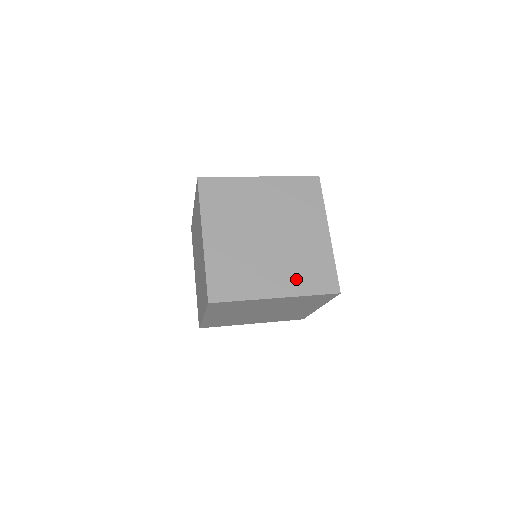
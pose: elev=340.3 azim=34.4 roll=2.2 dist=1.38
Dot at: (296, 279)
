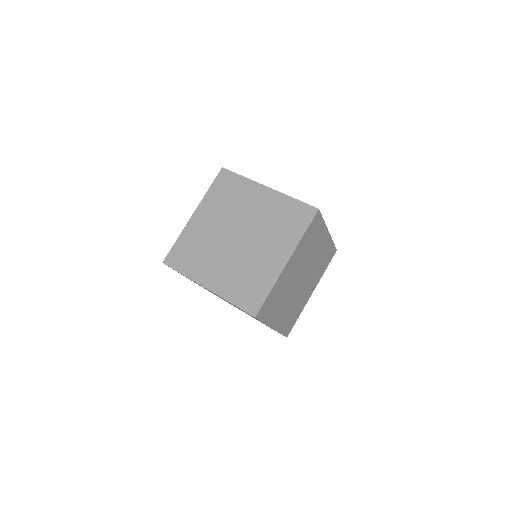
Dot at: (284, 237)
